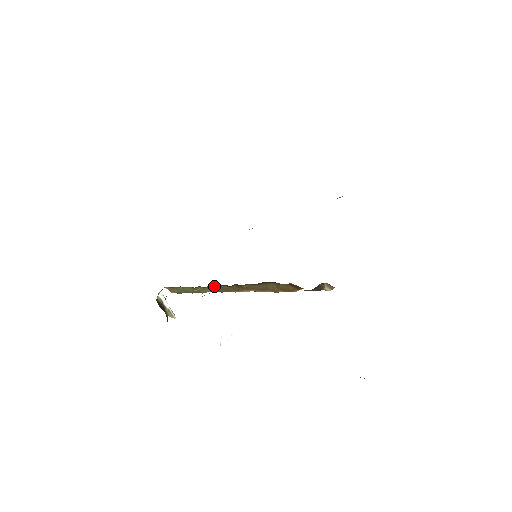
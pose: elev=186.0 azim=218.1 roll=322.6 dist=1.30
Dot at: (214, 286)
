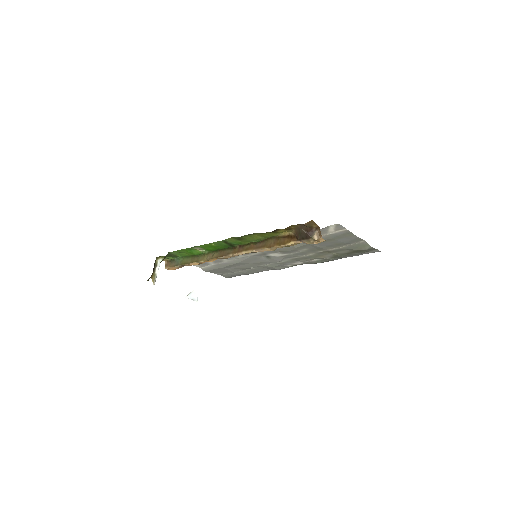
Dot at: (217, 252)
